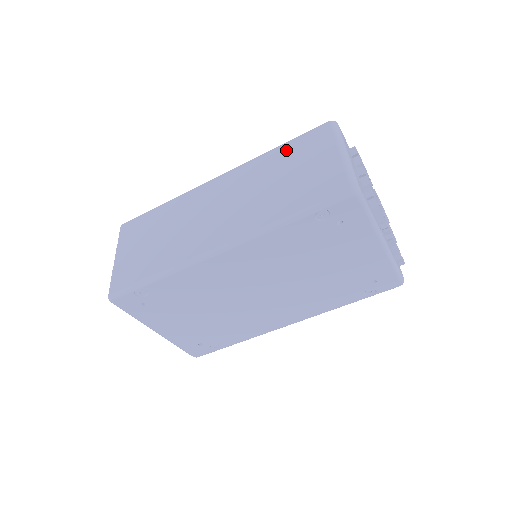
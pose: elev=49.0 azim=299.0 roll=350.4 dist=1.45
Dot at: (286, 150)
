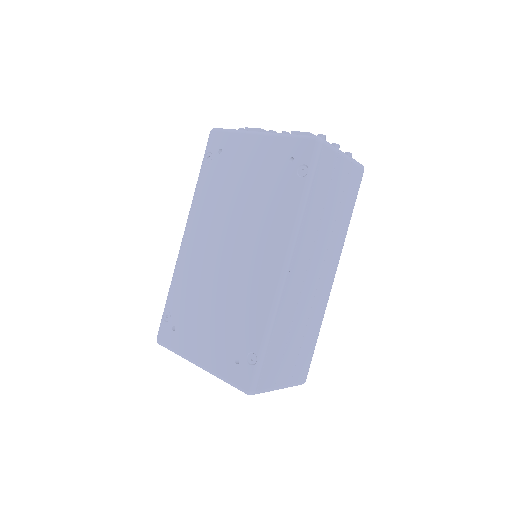
Dot at: occluded
